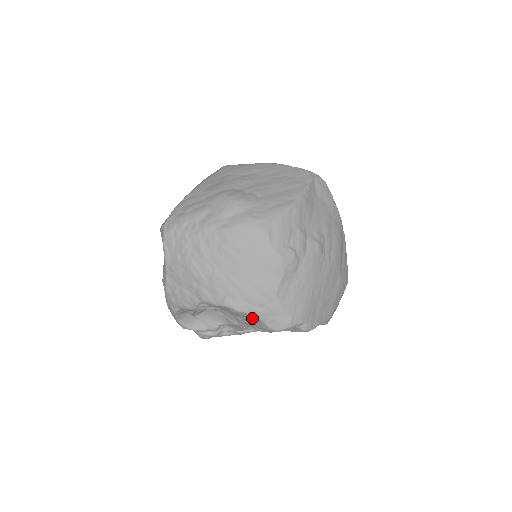
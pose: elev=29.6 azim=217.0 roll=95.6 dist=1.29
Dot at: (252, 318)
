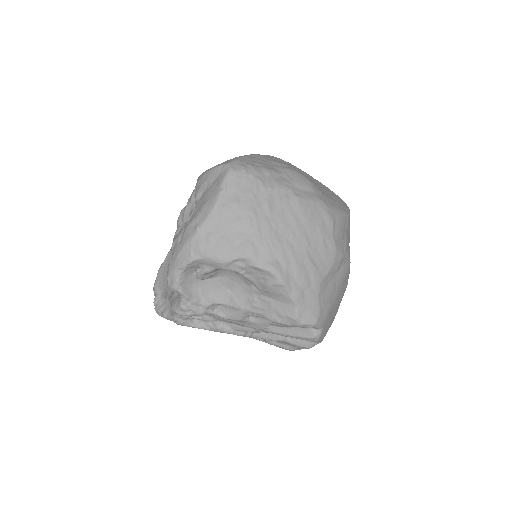
Dot at: (284, 299)
